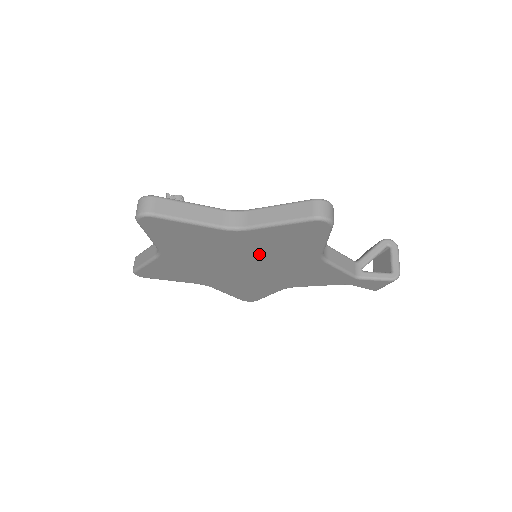
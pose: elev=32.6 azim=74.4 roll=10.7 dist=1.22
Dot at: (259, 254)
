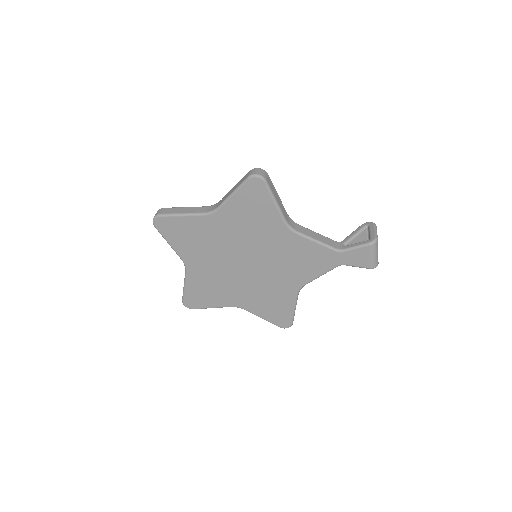
Dot at: (245, 240)
